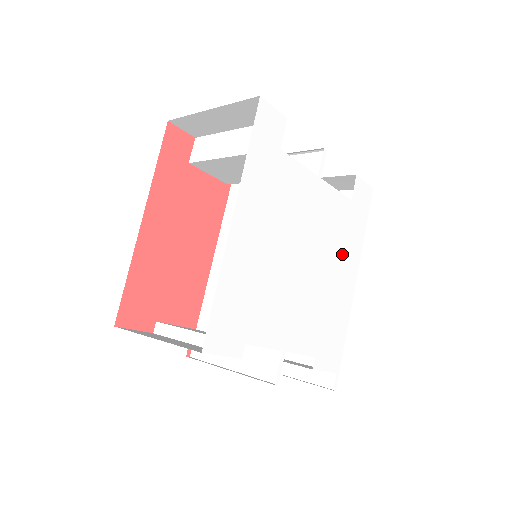
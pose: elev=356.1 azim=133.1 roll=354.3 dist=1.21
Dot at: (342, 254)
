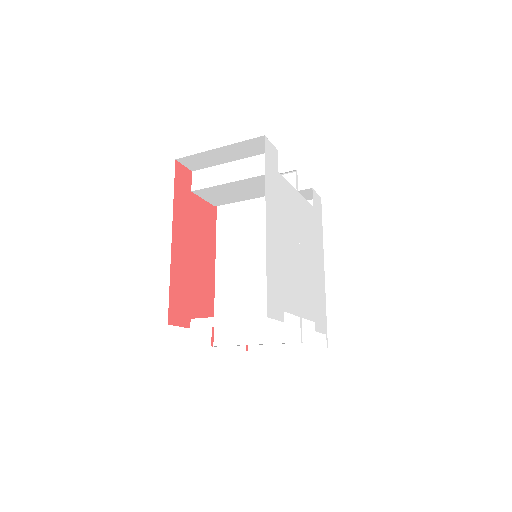
Dot at: (315, 246)
